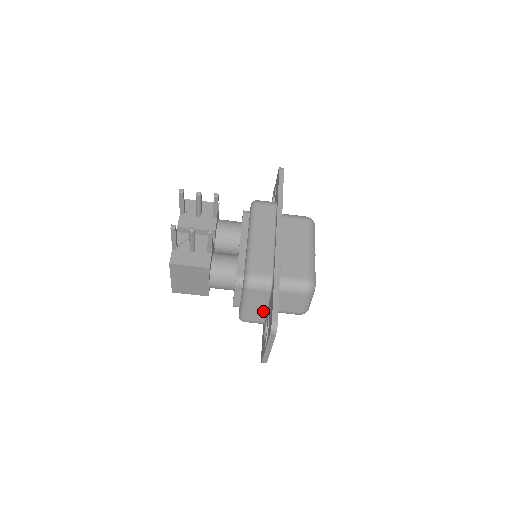
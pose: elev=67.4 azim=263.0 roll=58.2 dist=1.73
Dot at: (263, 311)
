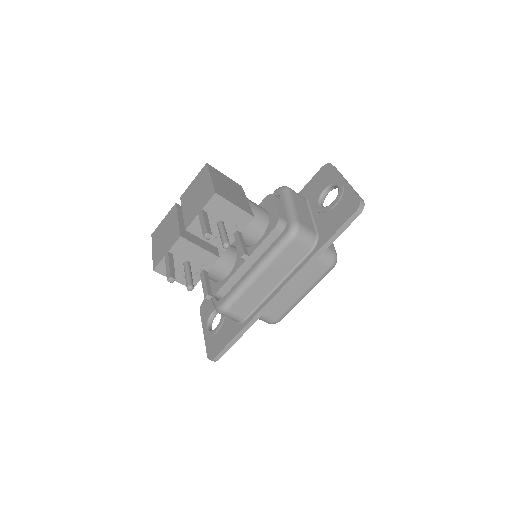
Dot at: occluded
